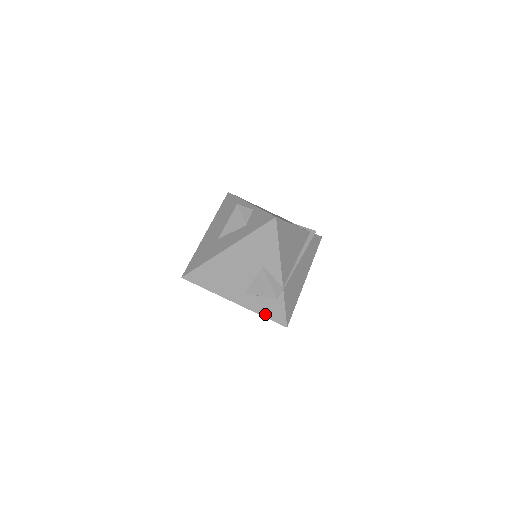
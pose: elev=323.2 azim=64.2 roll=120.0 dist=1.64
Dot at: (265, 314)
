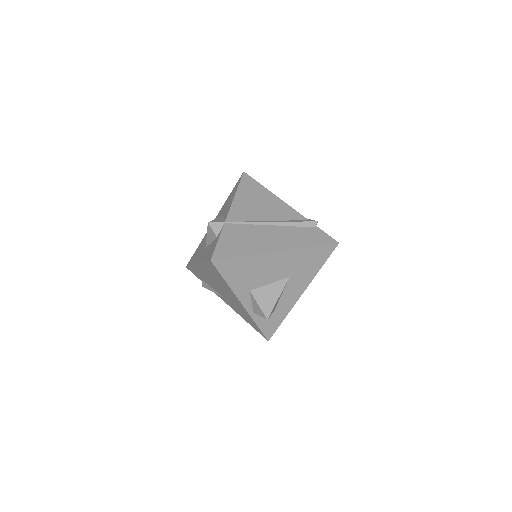
Dot at: occluded
